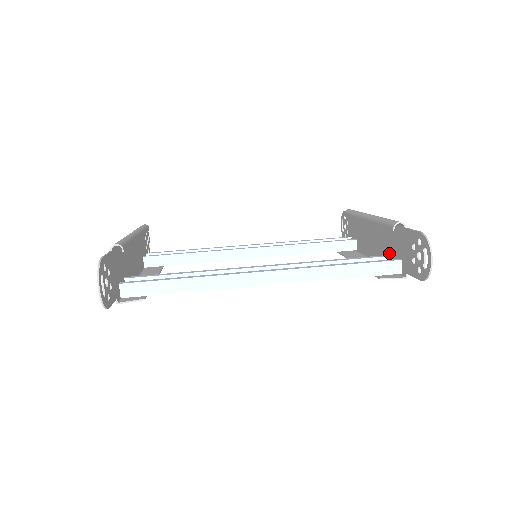
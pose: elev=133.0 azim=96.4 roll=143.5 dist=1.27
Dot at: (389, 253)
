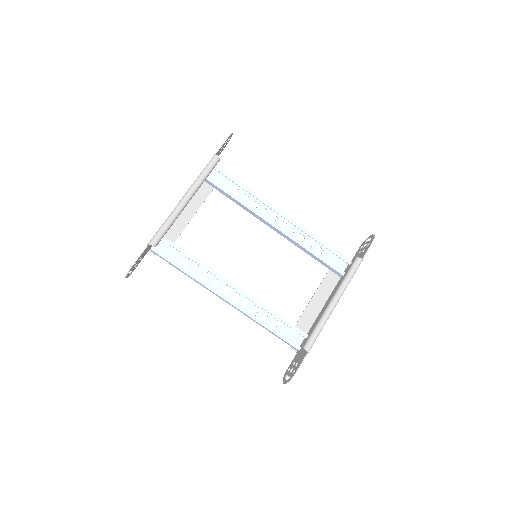
Dot at: occluded
